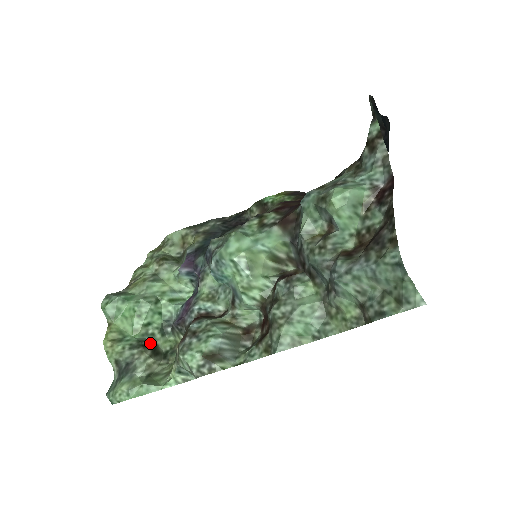
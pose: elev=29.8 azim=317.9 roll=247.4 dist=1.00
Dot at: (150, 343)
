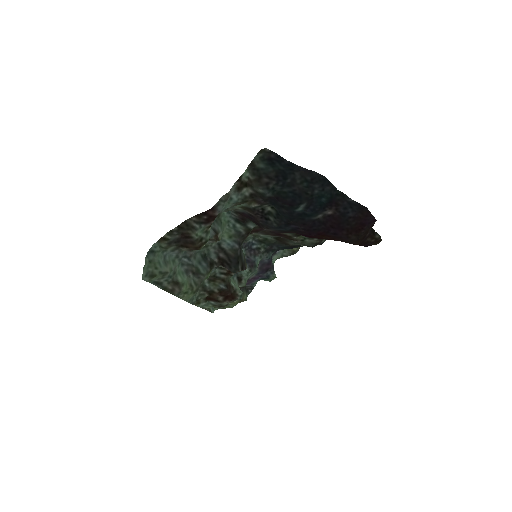
Dot at: occluded
